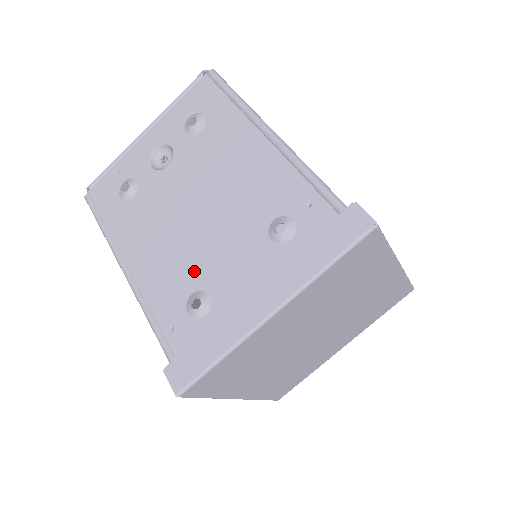
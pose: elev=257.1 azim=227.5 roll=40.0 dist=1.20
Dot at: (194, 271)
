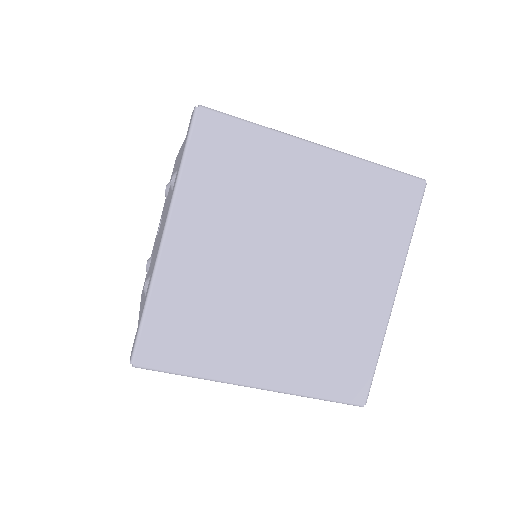
Dot at: (152, 268)
